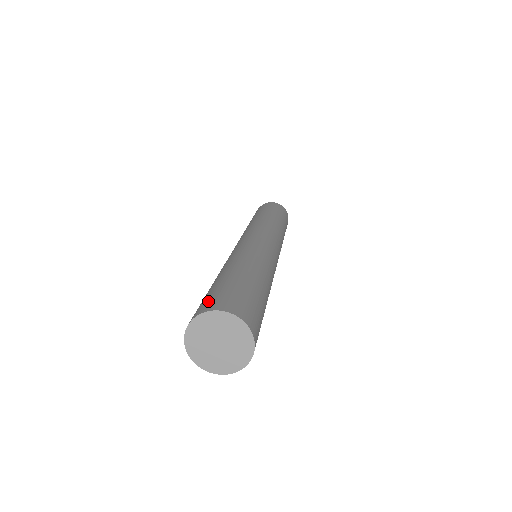
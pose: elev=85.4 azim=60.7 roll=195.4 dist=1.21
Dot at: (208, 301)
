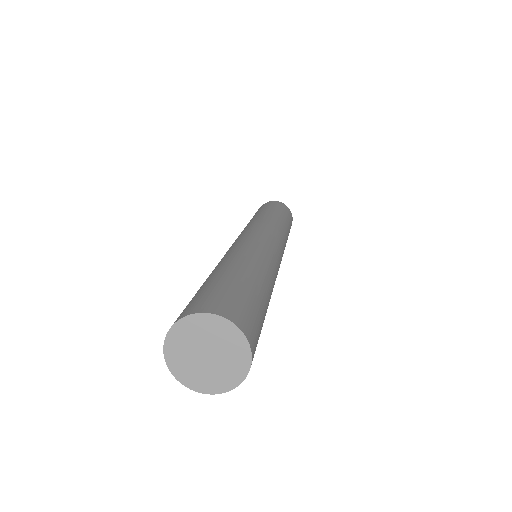
Dot at: (237, 306)
